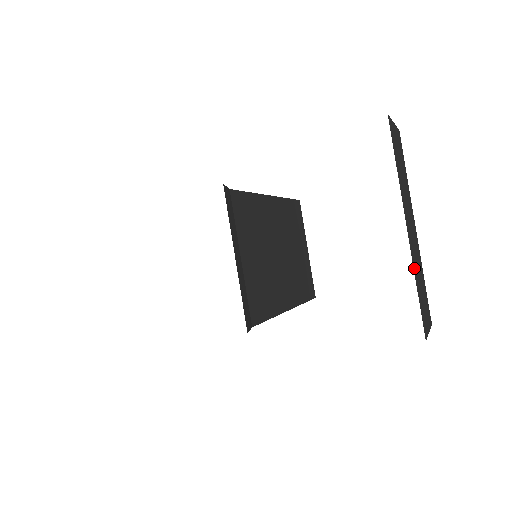
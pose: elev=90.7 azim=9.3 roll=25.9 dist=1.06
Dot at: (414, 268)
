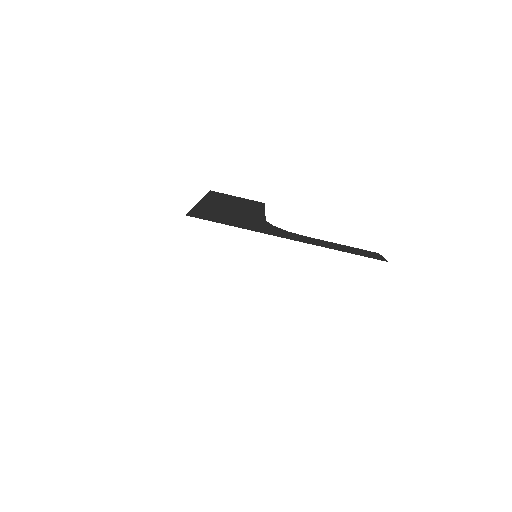
Dot at: occluded
